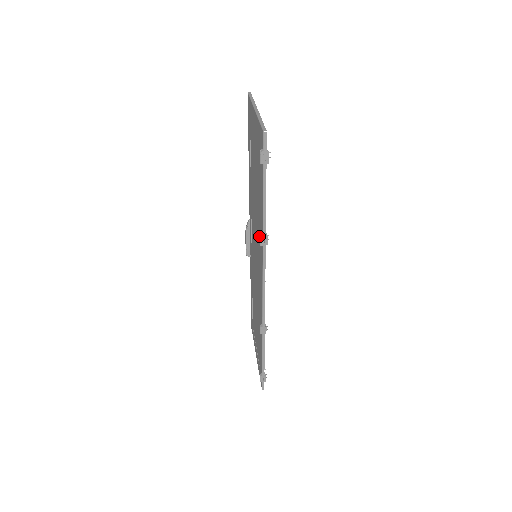
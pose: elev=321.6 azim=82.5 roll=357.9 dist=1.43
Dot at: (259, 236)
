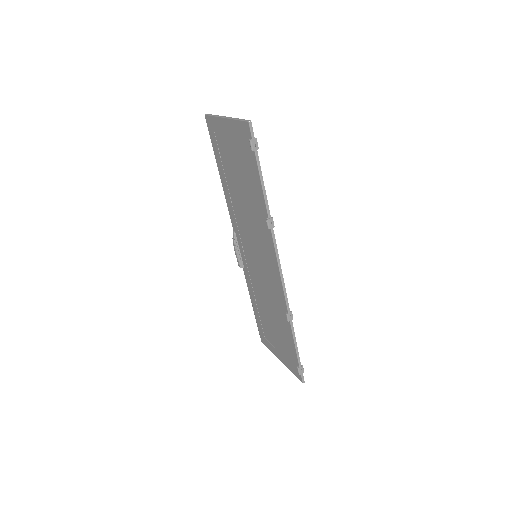
Dot at: (260, 227)
